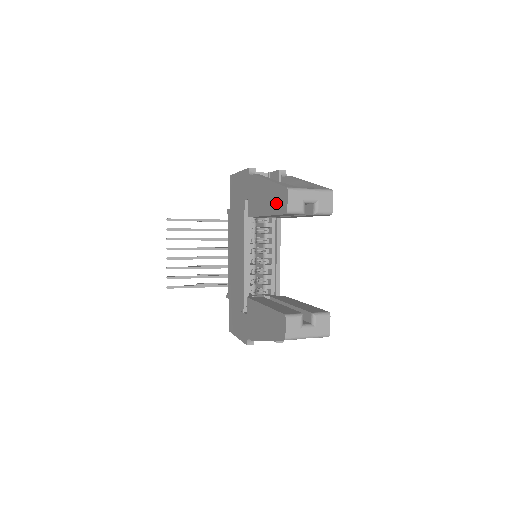
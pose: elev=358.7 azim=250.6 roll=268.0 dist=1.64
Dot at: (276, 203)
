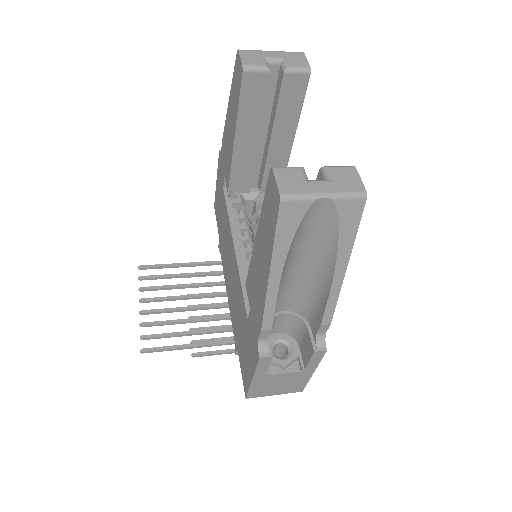
Dot at: (235, 94)
